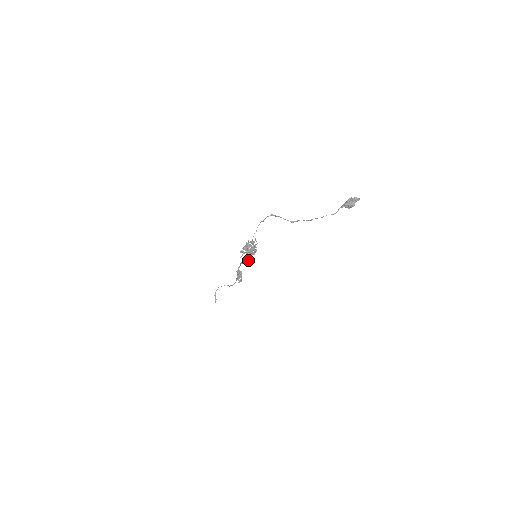
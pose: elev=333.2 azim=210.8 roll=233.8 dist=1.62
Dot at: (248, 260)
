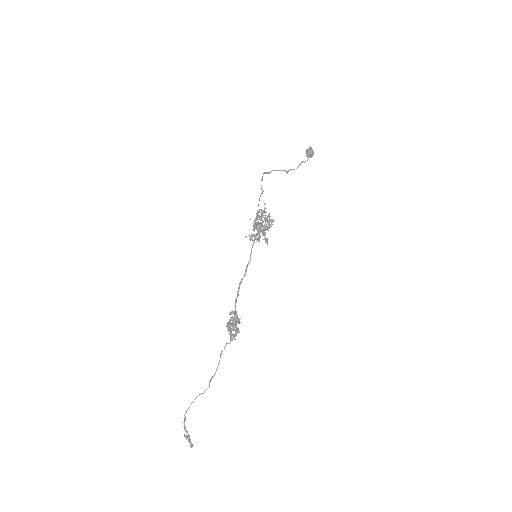
Dot at: (266, 239)
